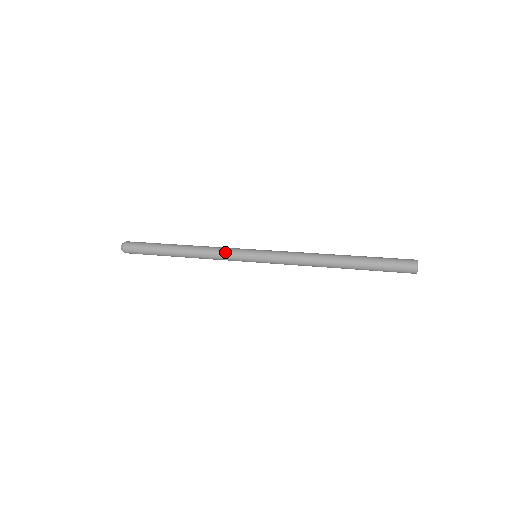
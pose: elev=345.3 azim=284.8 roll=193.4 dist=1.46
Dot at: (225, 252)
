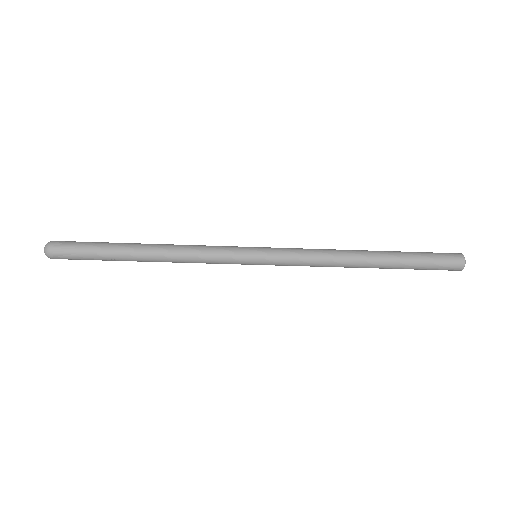
Dot at: (214, 247)
